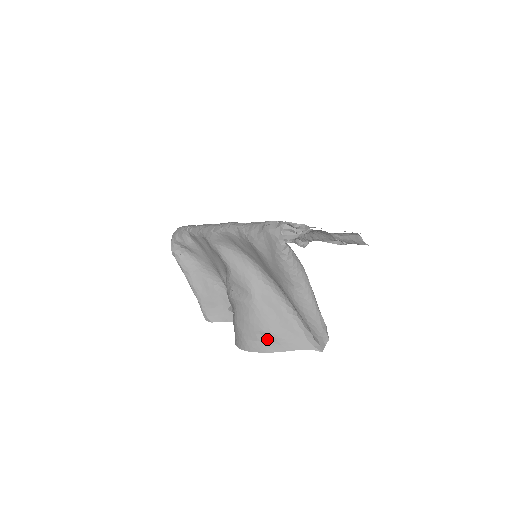
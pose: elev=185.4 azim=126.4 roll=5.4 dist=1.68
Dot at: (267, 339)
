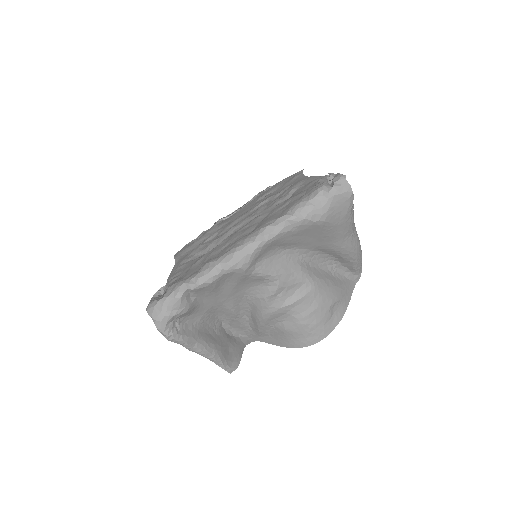
Dot at: (336, 307)
